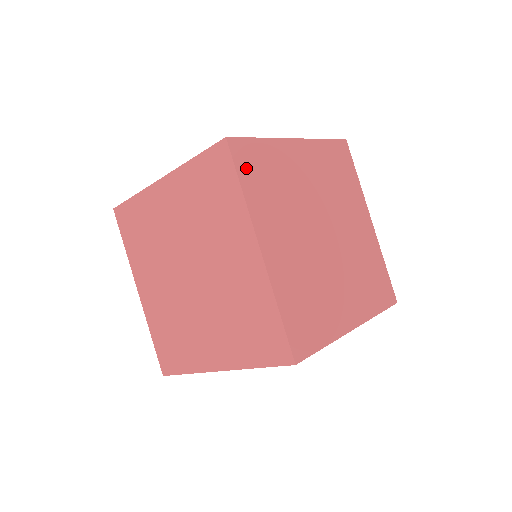
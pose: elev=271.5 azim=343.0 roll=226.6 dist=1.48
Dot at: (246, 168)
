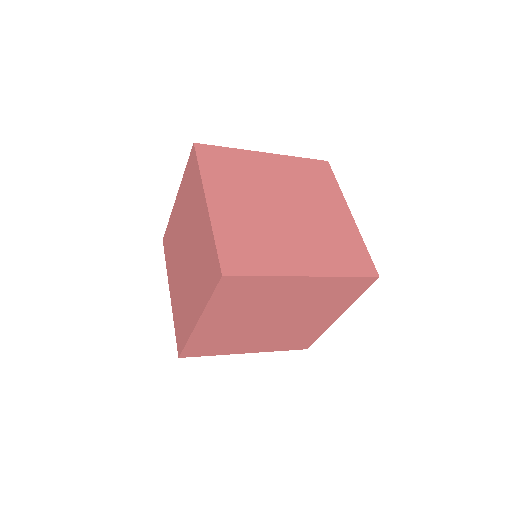
Dot at: (226, 290)
